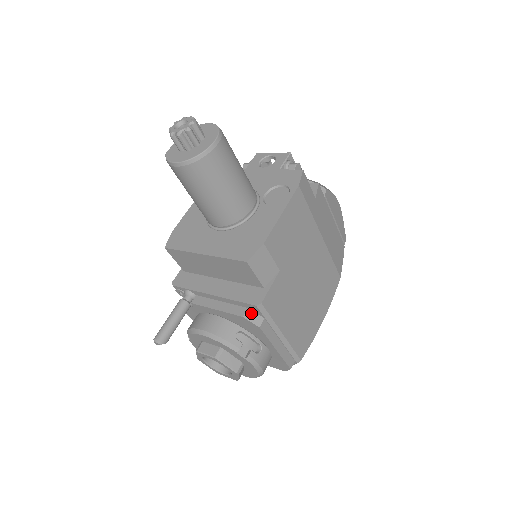
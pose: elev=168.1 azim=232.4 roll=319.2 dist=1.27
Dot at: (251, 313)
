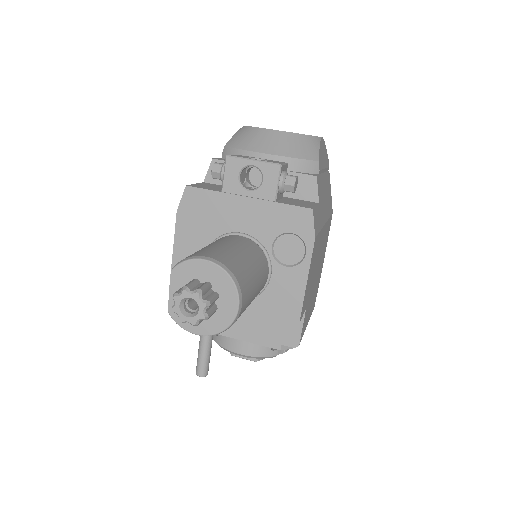
Dot at: occluded
